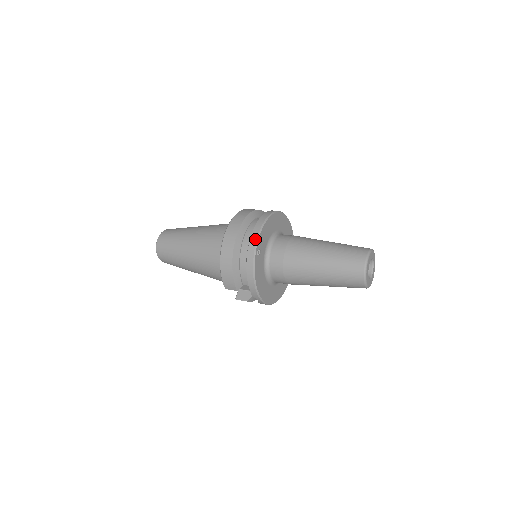
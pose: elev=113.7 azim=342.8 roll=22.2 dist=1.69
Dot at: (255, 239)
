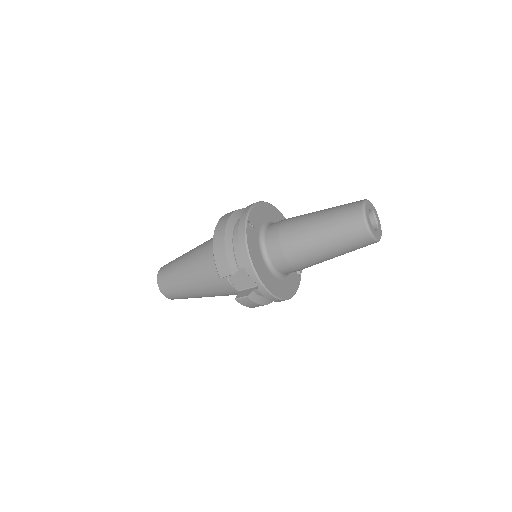
Dot at: (246, 212)
